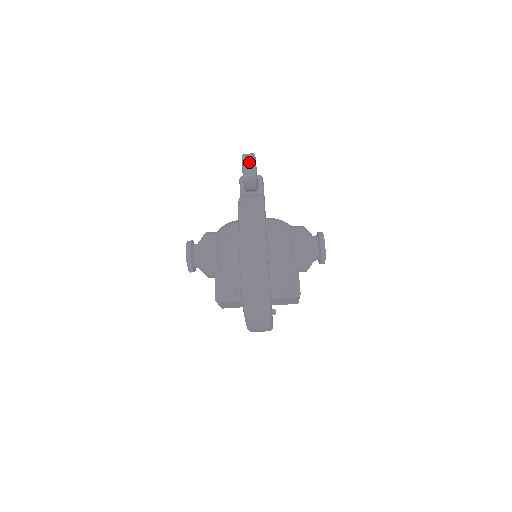
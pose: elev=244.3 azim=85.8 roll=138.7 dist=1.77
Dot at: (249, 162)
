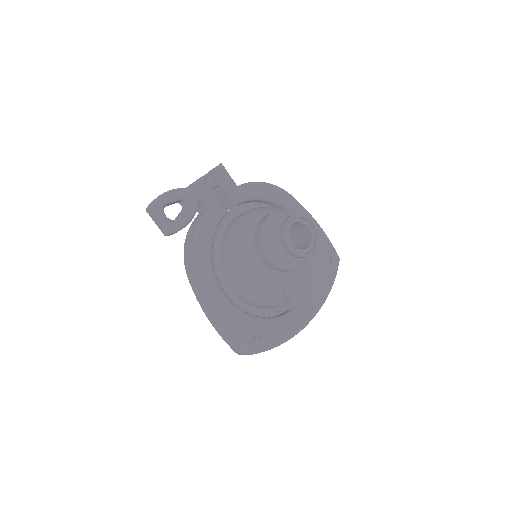
Dot at: (154, 218)
